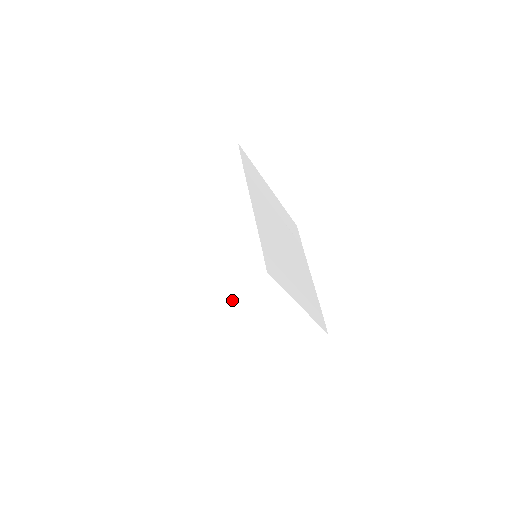
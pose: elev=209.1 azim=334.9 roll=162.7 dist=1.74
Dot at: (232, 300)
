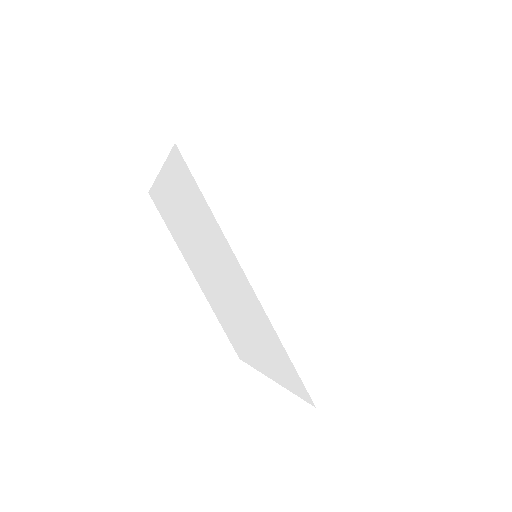
Dot at: (235, 159)
